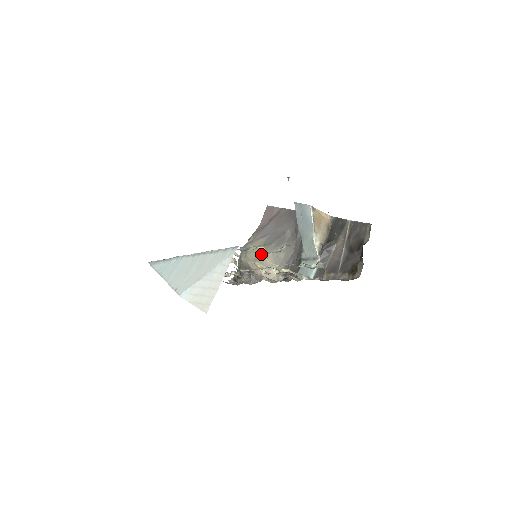
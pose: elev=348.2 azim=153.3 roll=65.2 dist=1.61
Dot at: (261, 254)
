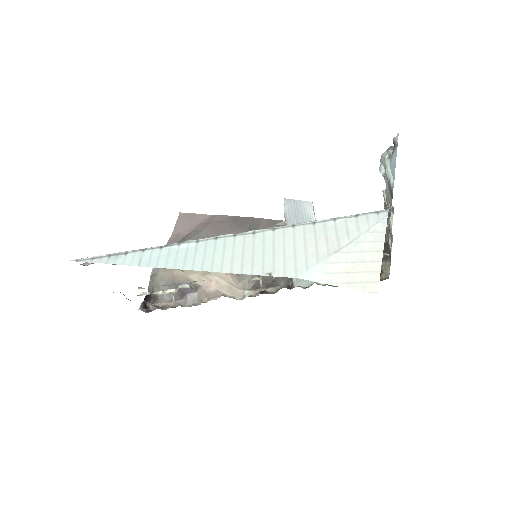
Dot at: occluded
